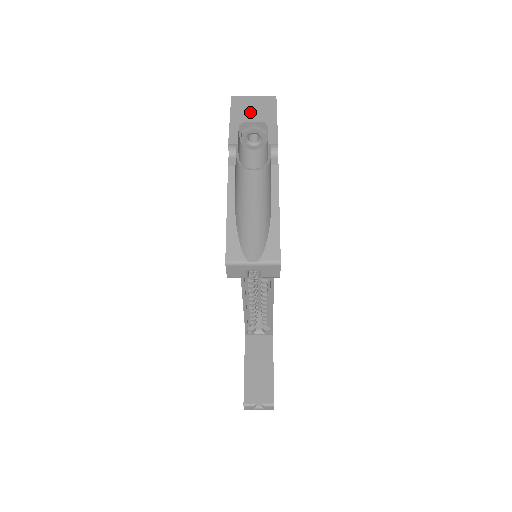
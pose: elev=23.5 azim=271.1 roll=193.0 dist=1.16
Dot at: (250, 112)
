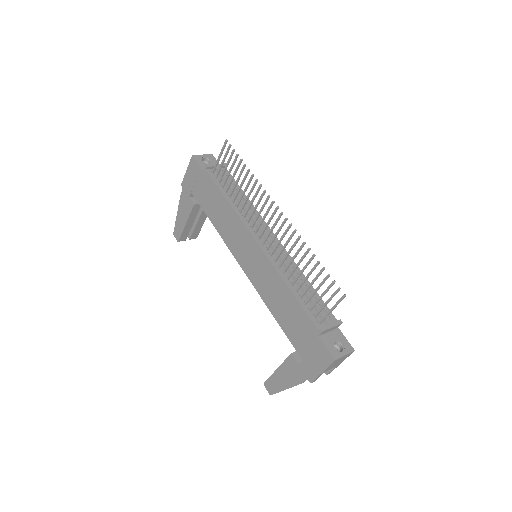
Dot at: occluded
